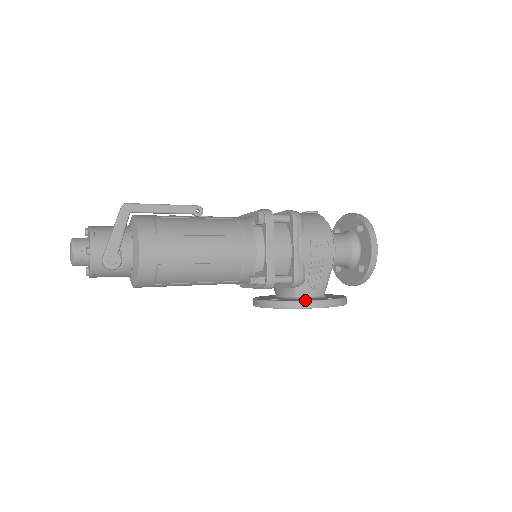
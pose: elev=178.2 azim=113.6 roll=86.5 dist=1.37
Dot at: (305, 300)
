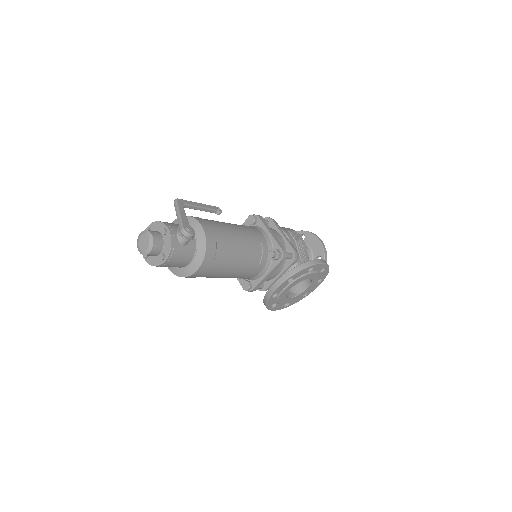
Dot at: (310, 260)
